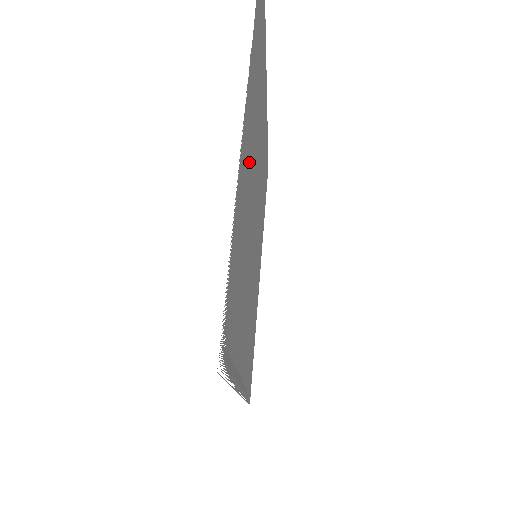
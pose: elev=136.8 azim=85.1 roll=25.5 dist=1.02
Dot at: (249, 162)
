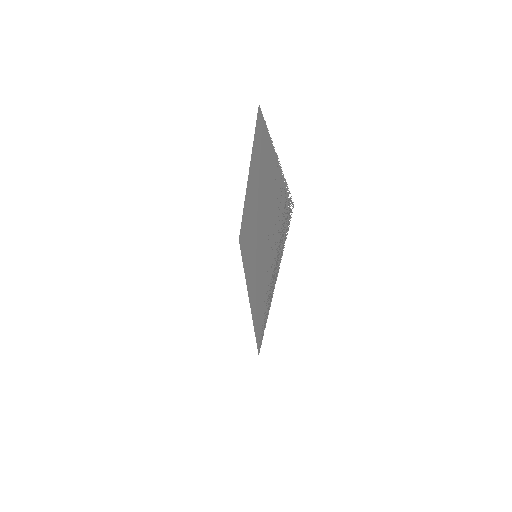
Dot at: (269, 178)
